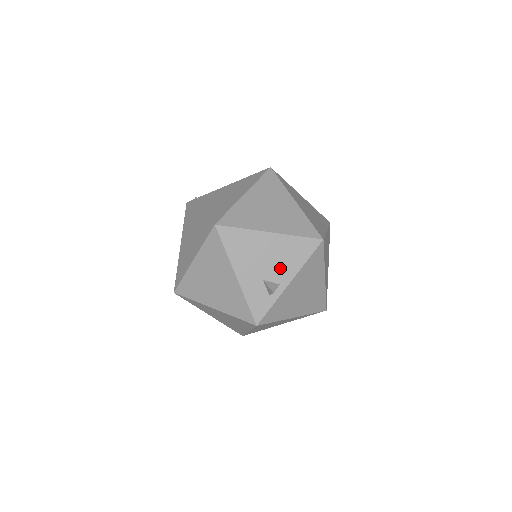
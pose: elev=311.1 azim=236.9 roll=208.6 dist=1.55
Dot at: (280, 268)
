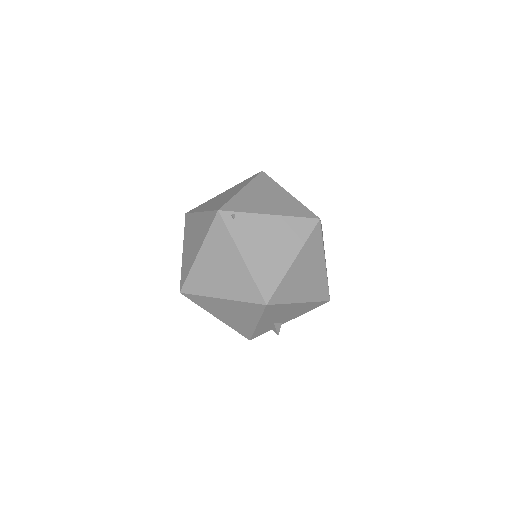
Dot at: (290, 316)
